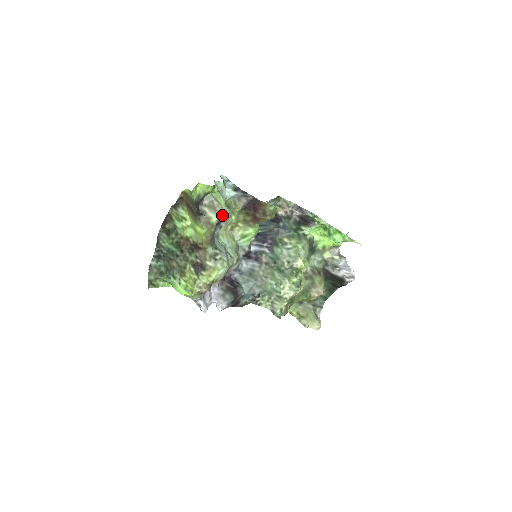
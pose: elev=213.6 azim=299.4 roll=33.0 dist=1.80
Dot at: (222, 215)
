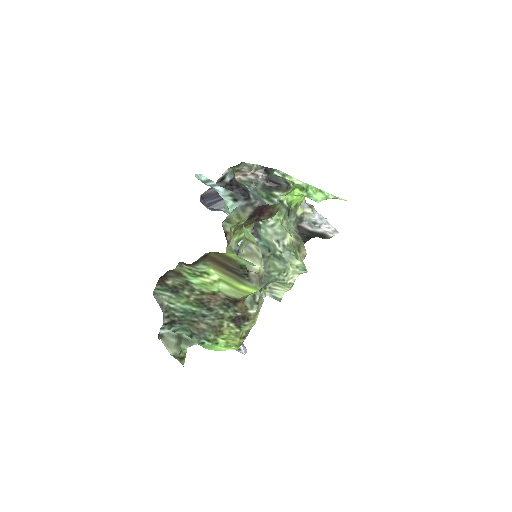
Dot at: occluded
